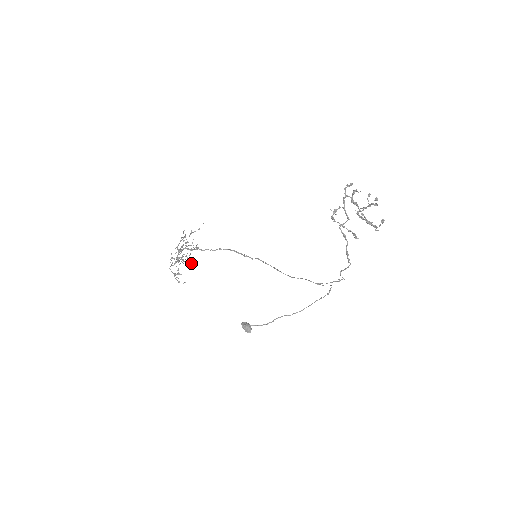
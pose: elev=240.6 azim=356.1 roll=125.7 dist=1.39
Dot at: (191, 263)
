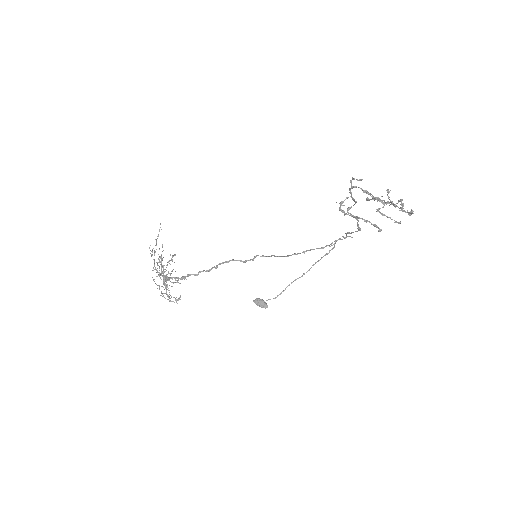
Dot at: occluded
